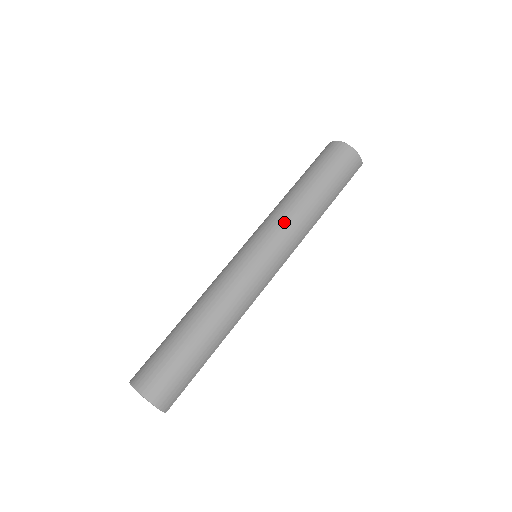
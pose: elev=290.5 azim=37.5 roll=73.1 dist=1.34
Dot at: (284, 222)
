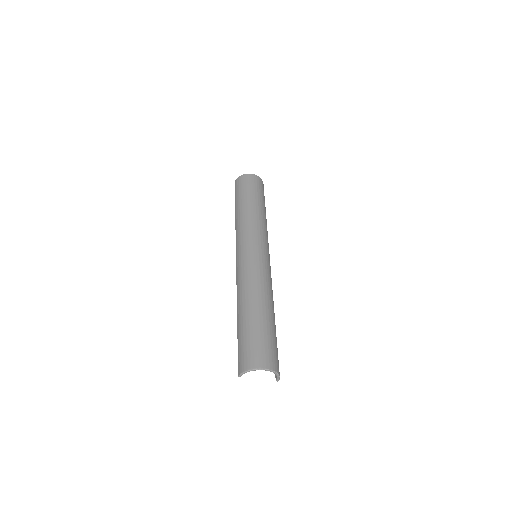
Dot at: (261, 229)
